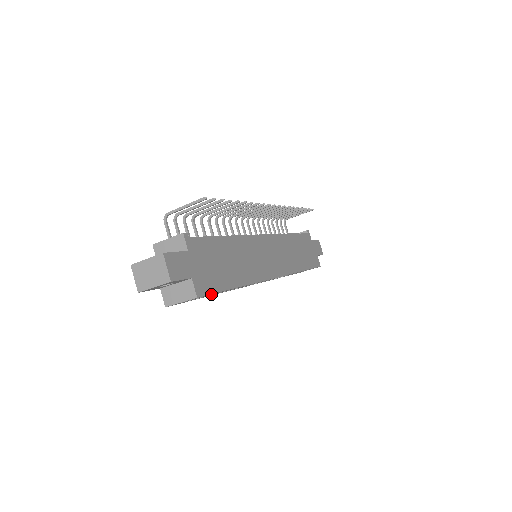
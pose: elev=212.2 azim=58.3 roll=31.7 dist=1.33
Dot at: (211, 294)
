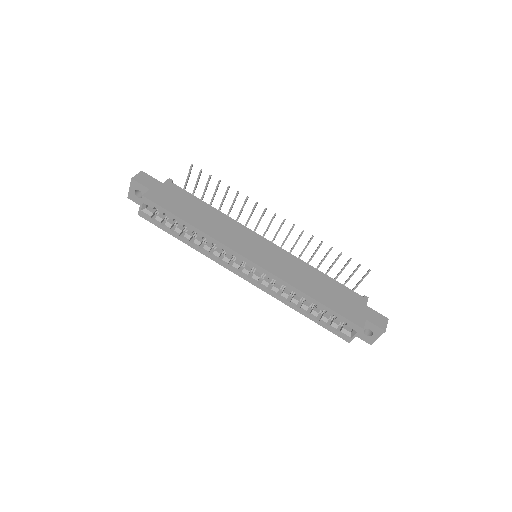
Dot at: (162, 211)
